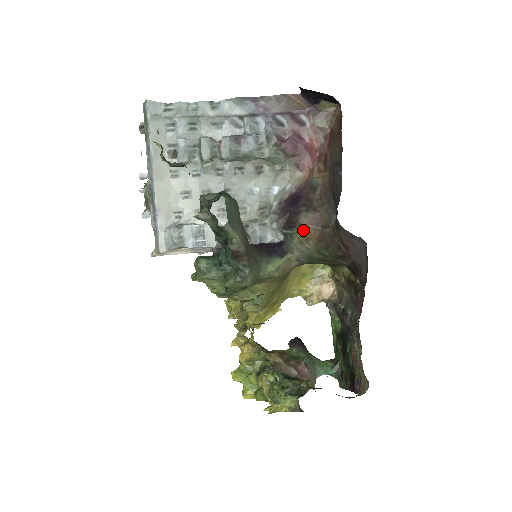
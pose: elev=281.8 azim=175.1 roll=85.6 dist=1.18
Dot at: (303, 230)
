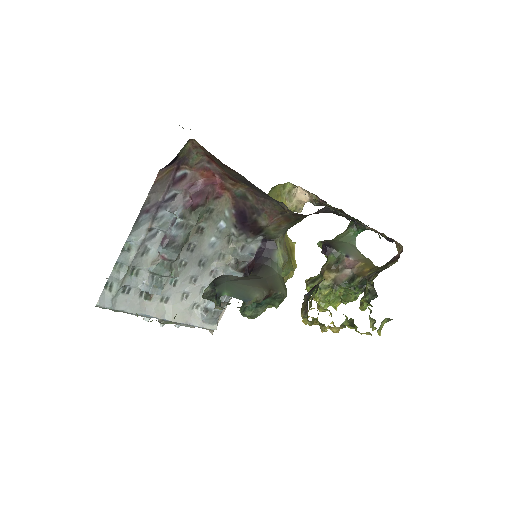
Dot at: (271, 226)
